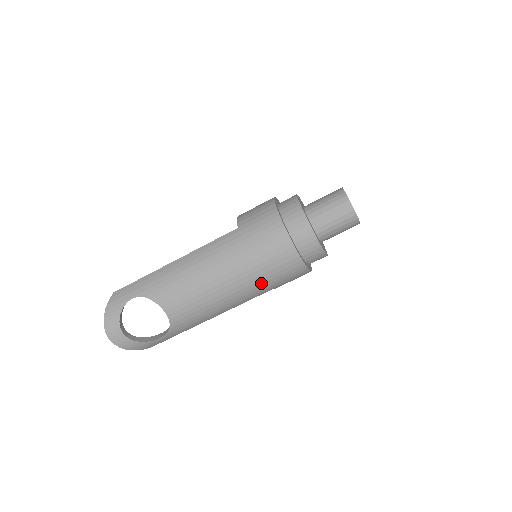
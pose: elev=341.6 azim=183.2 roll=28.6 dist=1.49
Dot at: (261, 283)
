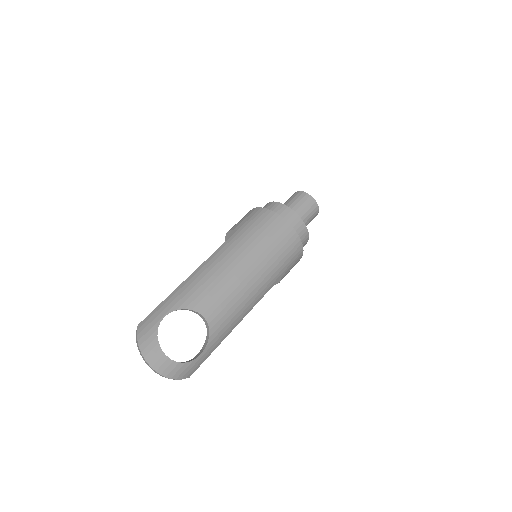
Dot at: (275, 265)
